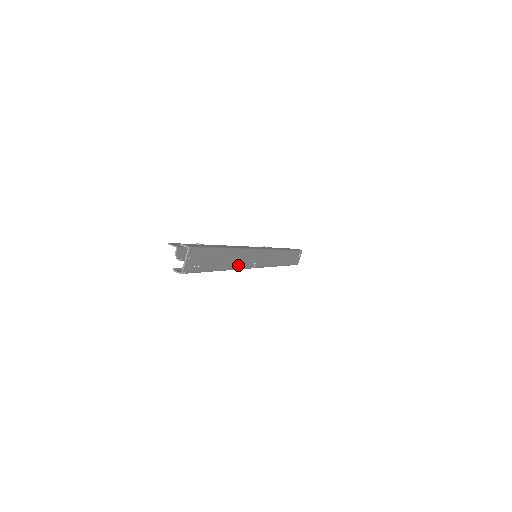
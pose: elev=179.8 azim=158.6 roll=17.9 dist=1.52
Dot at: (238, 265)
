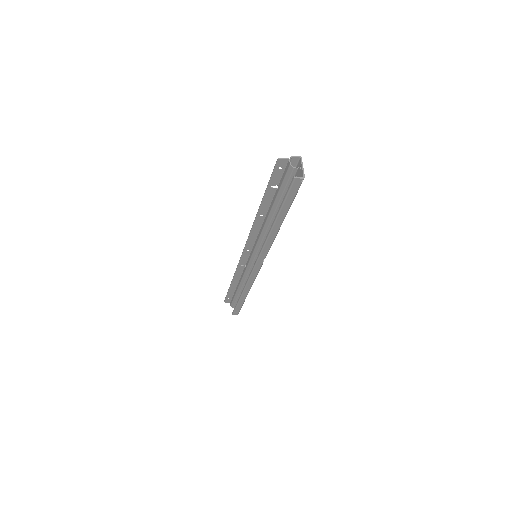
Dot at: occluded
